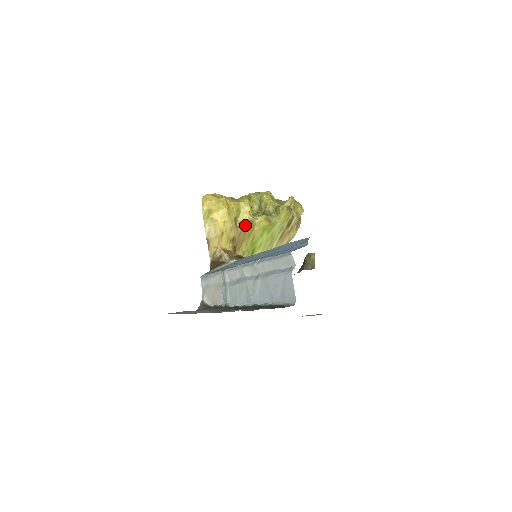
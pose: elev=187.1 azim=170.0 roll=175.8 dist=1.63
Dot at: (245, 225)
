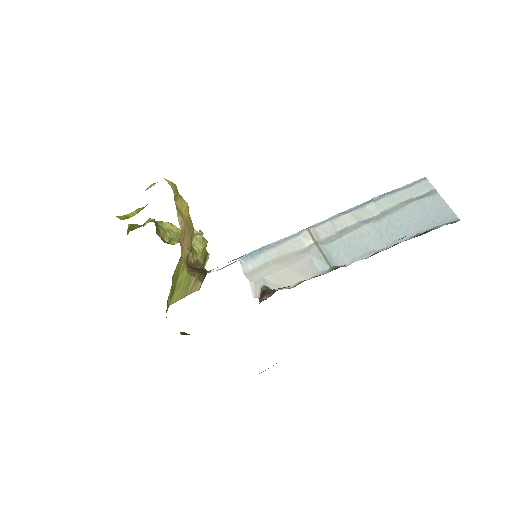
Dot at: occluded
